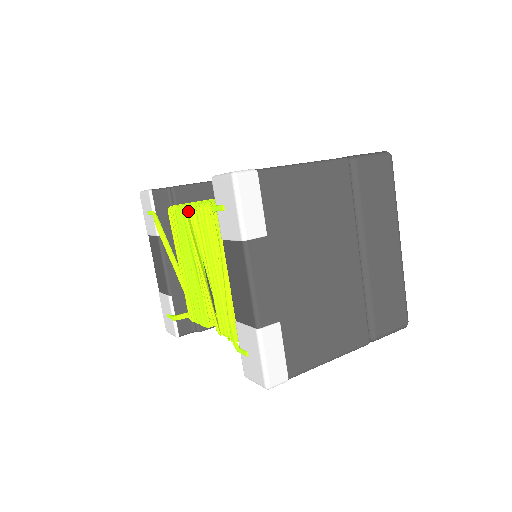
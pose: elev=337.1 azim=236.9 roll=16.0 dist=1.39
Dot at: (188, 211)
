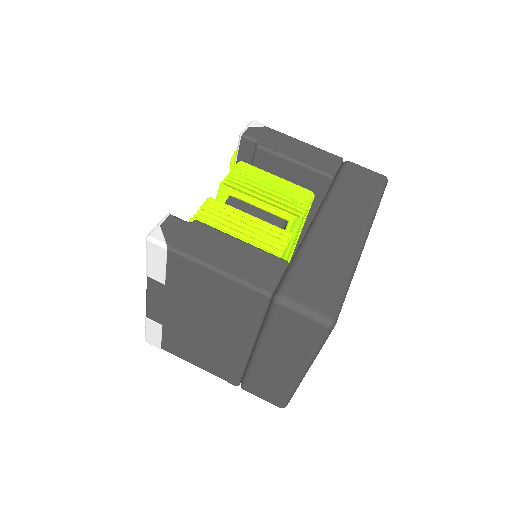
Dot at: (233, 183)
